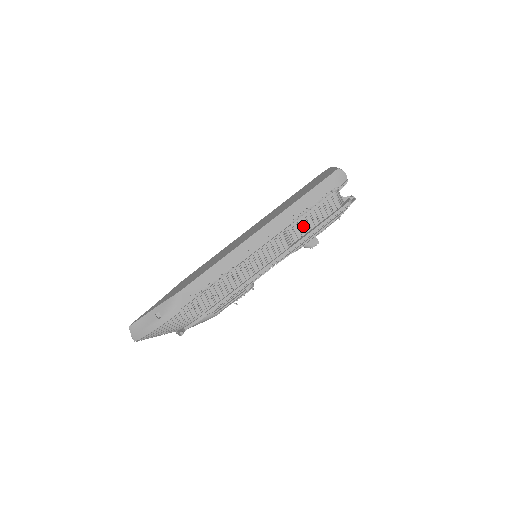
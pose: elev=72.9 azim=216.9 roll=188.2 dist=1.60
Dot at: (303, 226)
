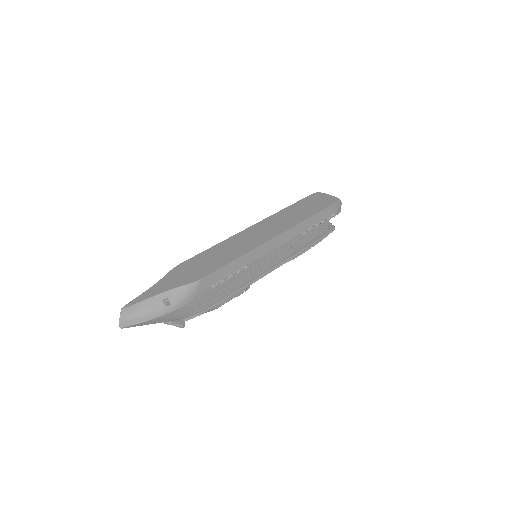
Dot at: (302, 239)
